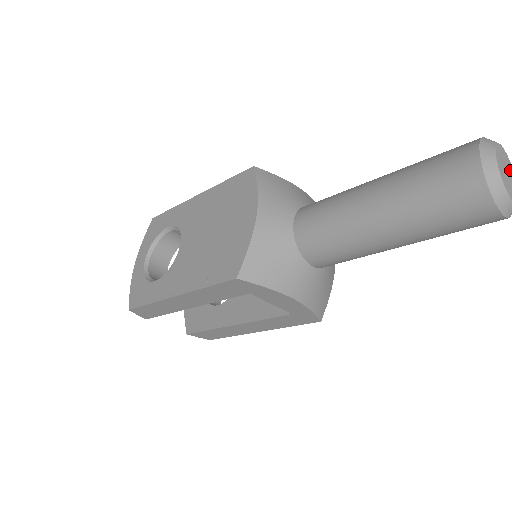
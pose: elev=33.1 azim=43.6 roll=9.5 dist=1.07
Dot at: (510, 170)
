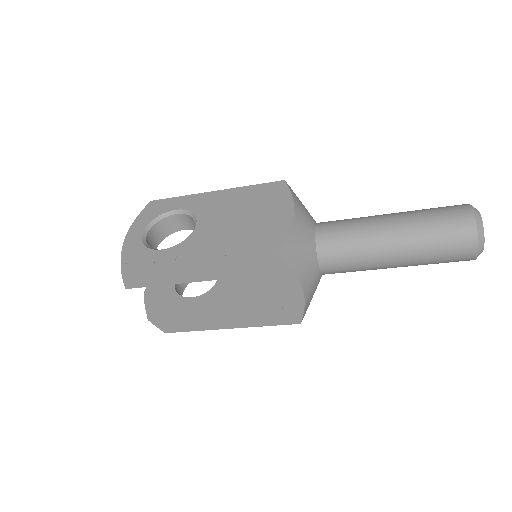
Dot at: occluded
